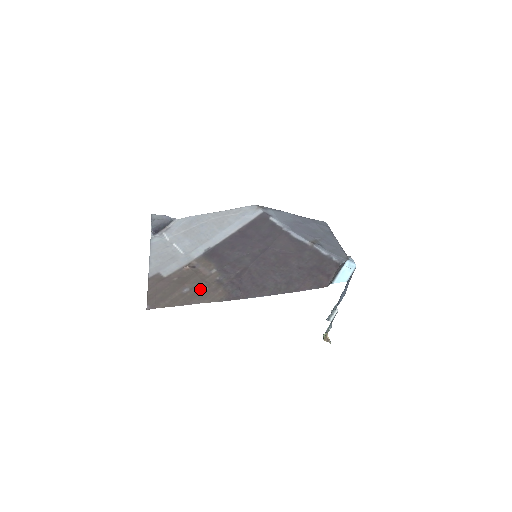
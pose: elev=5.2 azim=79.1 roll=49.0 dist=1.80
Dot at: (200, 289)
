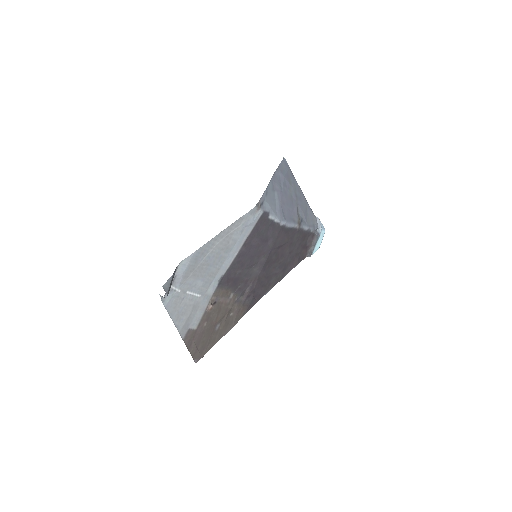
Dot at: (228, 319)
